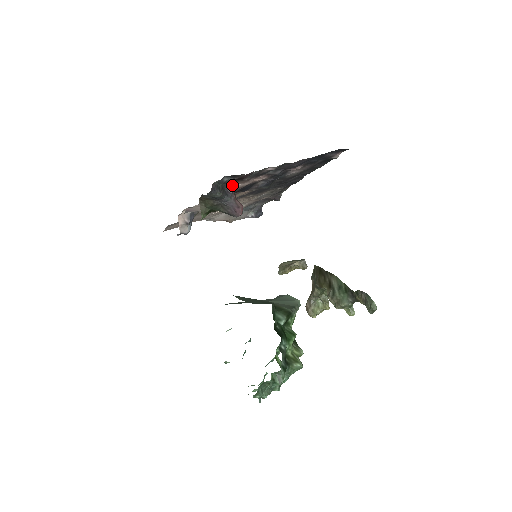
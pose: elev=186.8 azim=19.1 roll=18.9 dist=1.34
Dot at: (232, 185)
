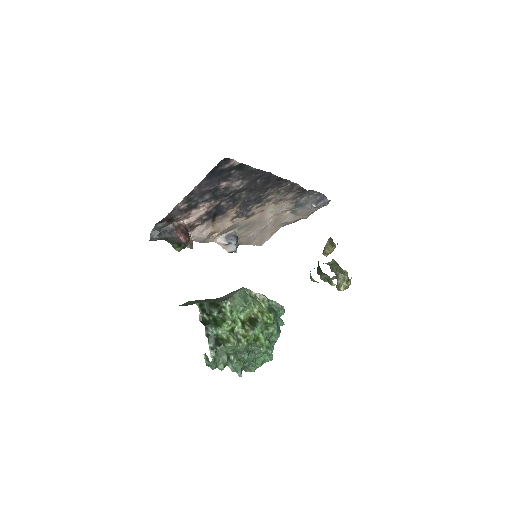
Dot at: (185, 221)
